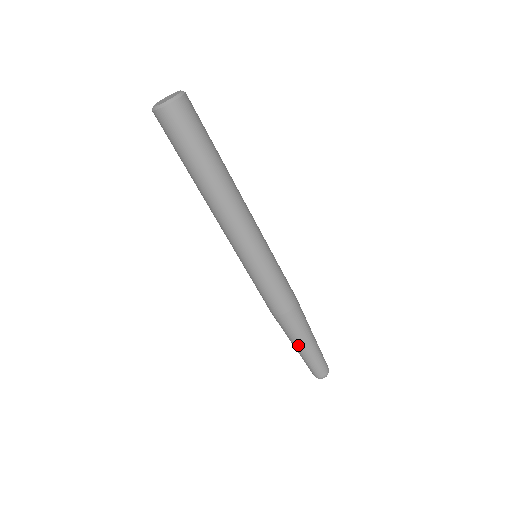
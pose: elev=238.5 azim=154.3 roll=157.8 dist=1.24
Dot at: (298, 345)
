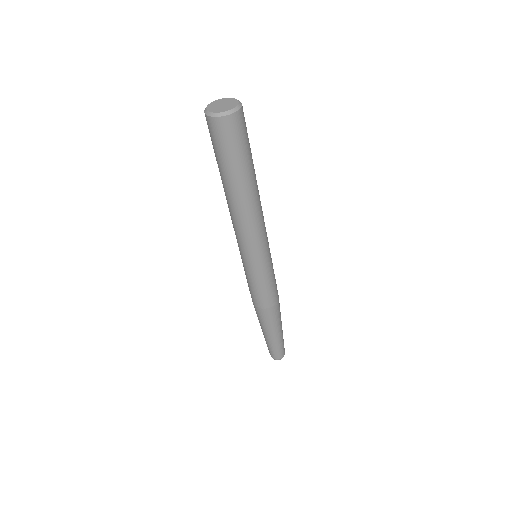
Dot at: (268, 333)
